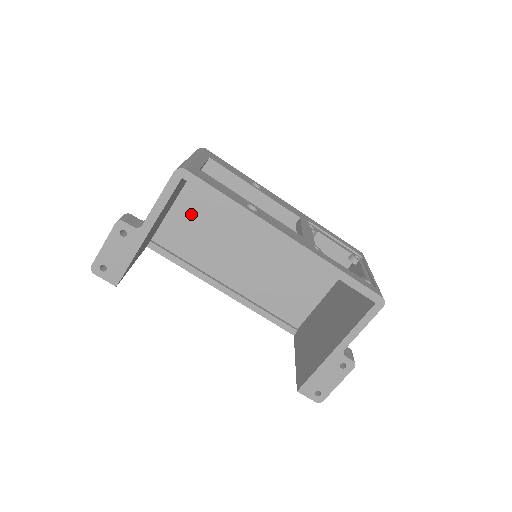
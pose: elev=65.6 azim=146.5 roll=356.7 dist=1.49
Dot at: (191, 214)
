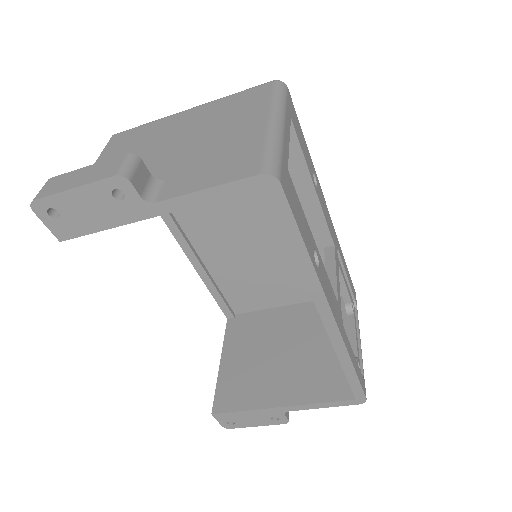
Dot at: occluded
